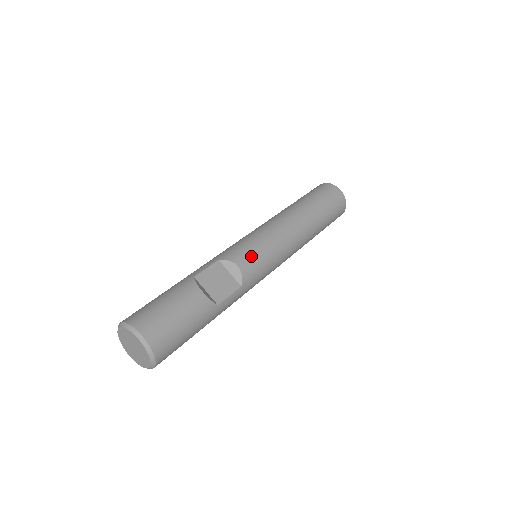
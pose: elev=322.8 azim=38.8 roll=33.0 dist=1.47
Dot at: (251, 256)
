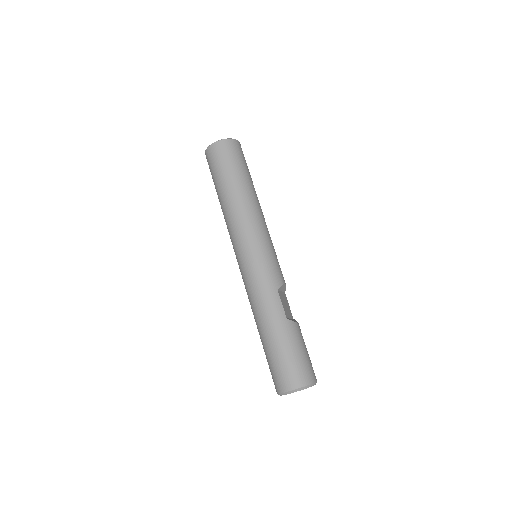
Dot at: (280, 268)
